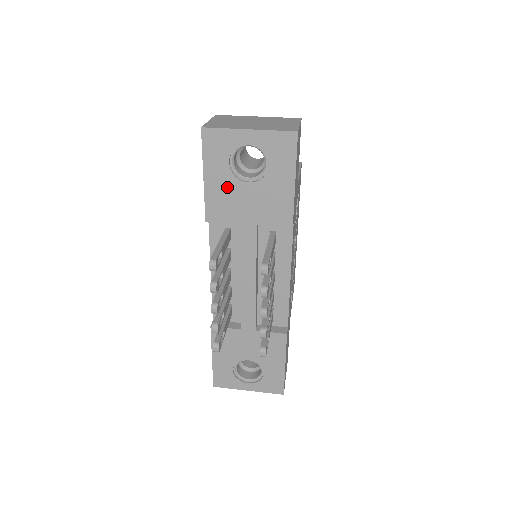
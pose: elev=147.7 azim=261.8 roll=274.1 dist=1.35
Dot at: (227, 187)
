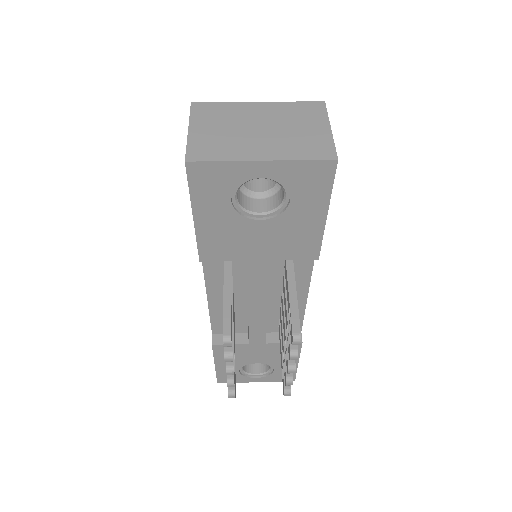
Dot at: (229, 226)
